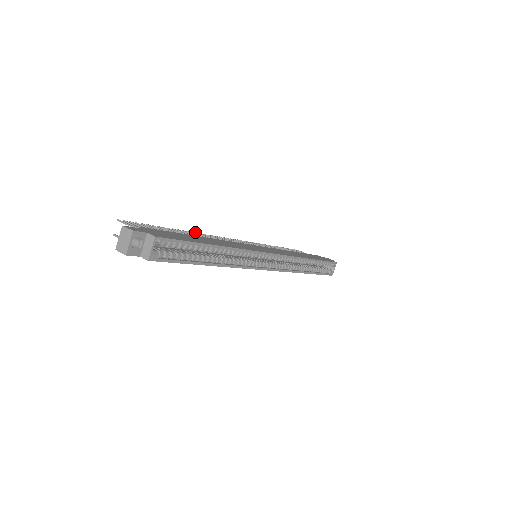
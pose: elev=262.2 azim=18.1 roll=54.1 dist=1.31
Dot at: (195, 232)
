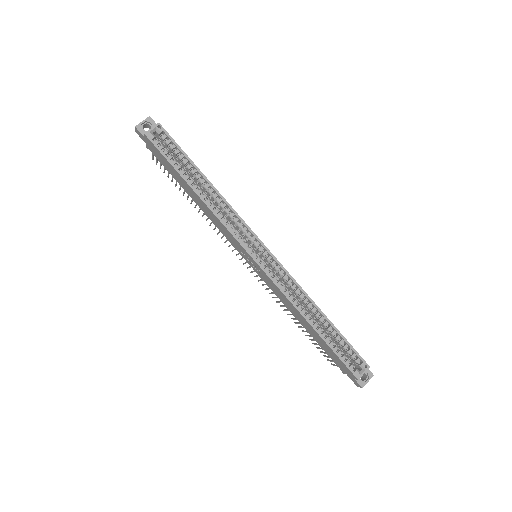
Dot at: occluded
